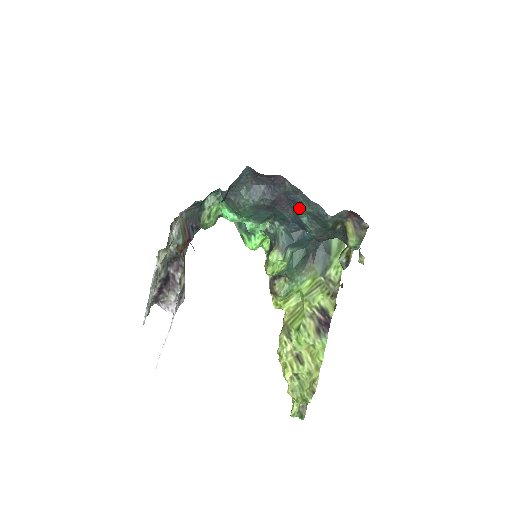
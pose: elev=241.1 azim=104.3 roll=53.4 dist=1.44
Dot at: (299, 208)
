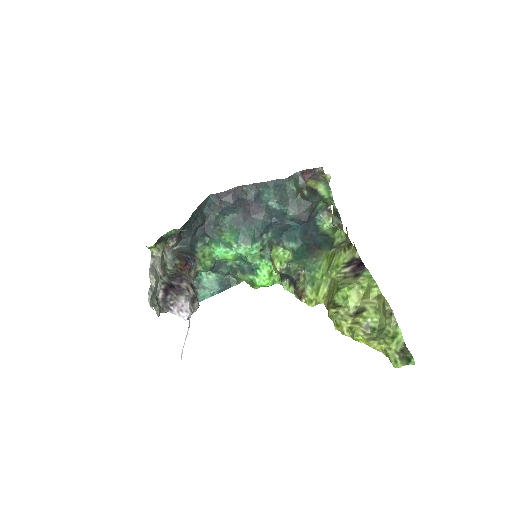
Dot at: (266, 200)
